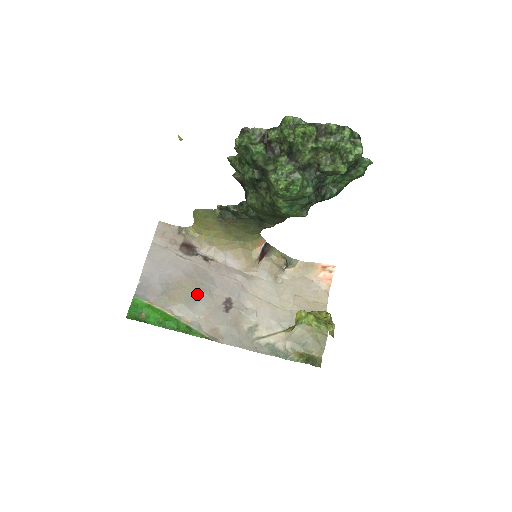
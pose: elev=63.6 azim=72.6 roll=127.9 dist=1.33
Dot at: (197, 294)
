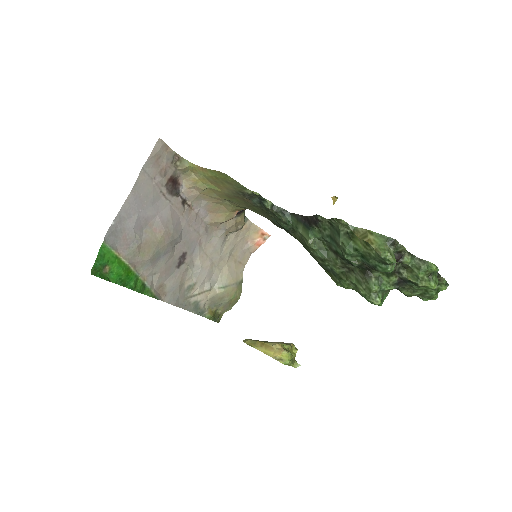
Dot at: (165, 249)
